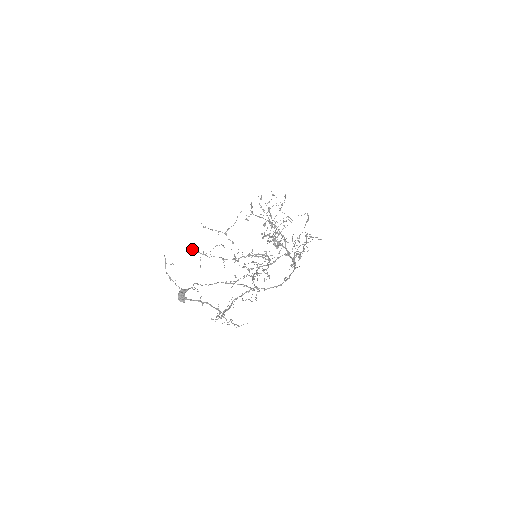
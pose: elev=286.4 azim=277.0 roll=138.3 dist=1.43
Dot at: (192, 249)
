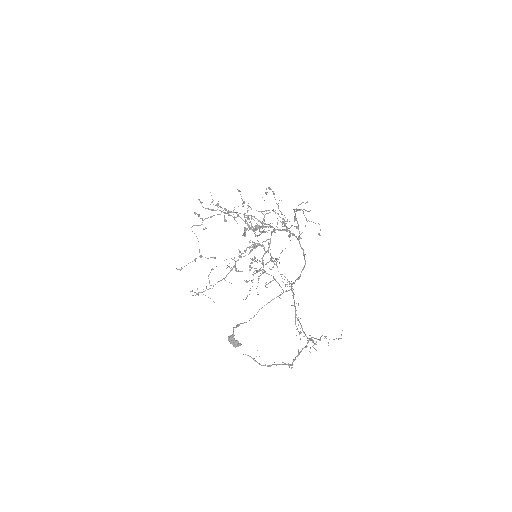
Dot at: occluded
